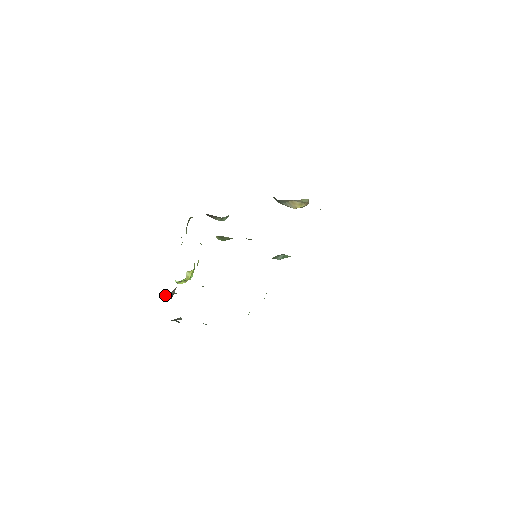
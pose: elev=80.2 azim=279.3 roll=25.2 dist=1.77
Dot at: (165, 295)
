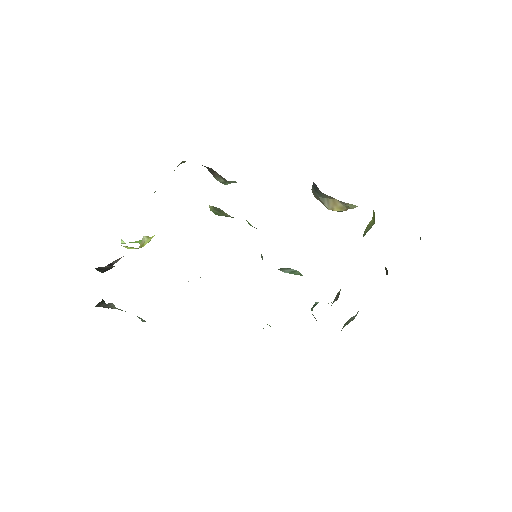
Dot at: (104, 267)
